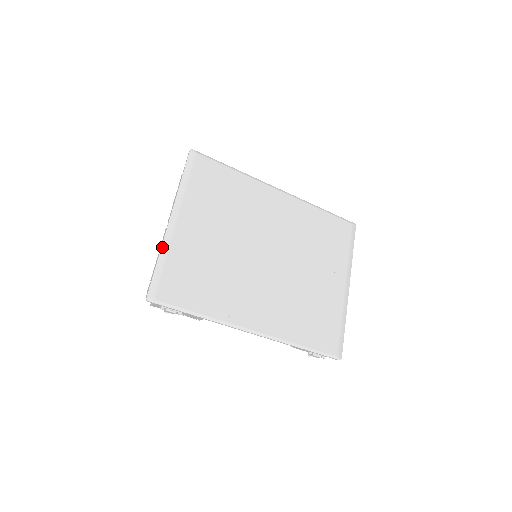
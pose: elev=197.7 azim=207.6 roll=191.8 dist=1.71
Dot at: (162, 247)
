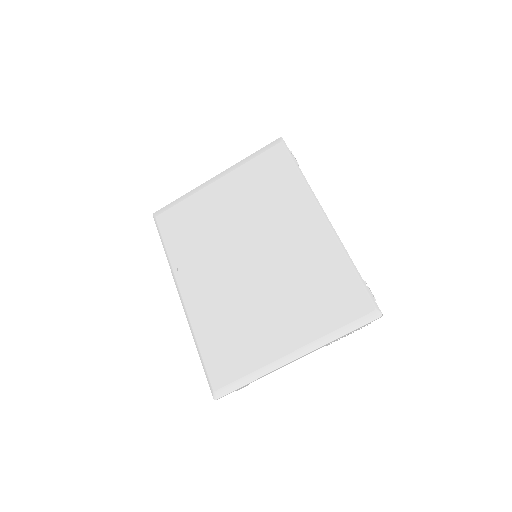
Dot at: (192, 190)
